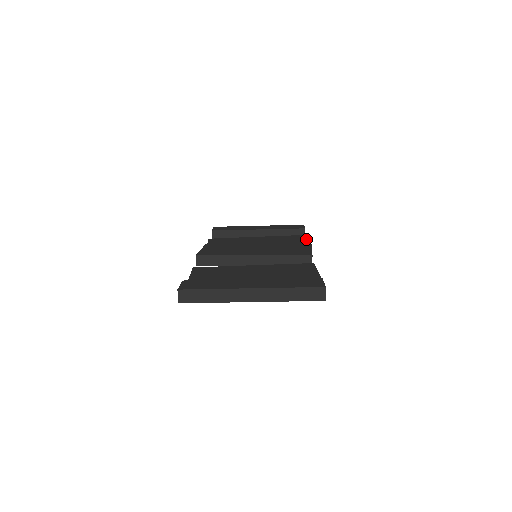
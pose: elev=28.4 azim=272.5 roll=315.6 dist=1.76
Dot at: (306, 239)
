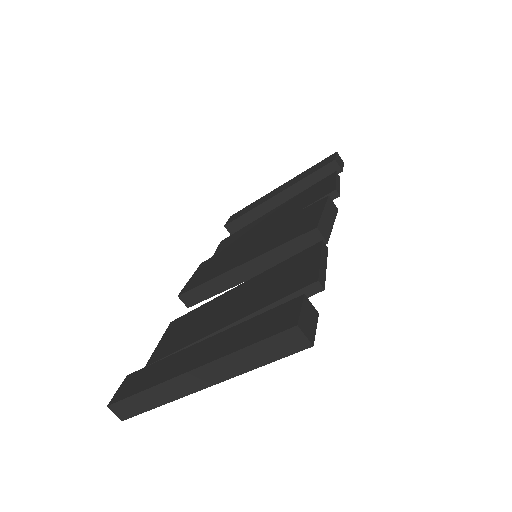
Dot at: (334, 181)
